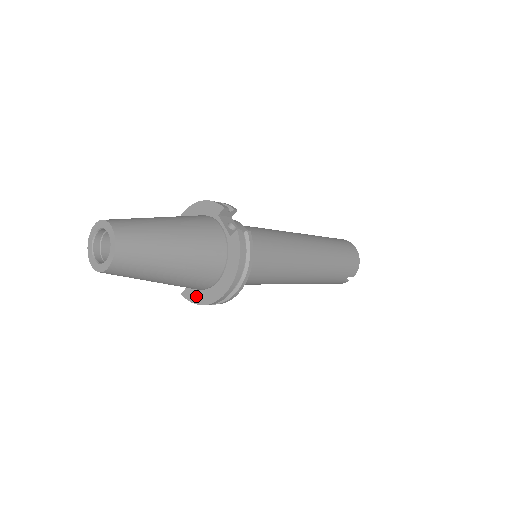
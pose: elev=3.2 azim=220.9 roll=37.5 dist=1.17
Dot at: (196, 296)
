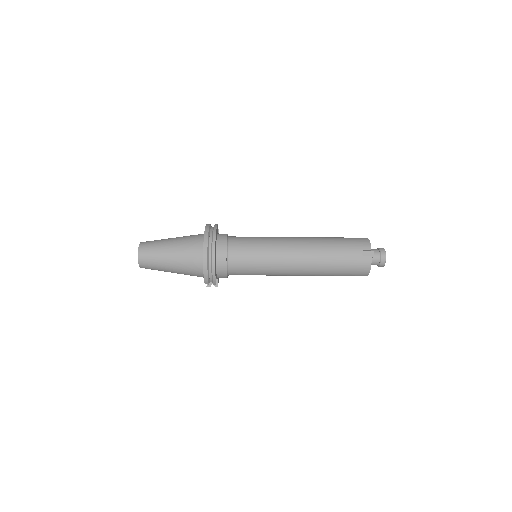
Dot at: occluded
